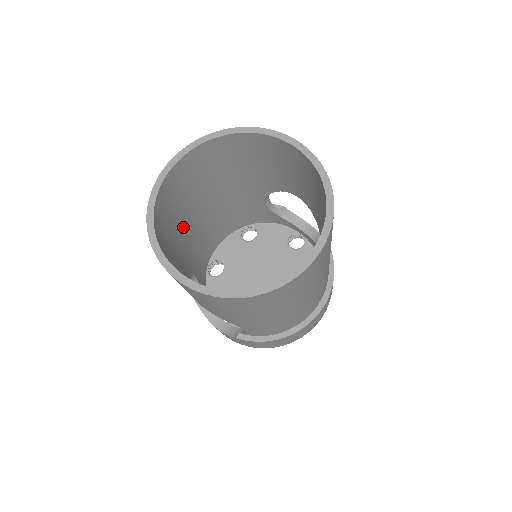
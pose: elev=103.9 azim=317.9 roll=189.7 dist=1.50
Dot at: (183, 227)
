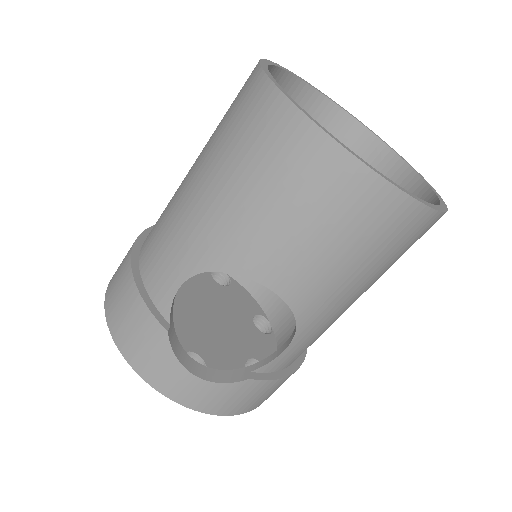
Dot at: occluded
